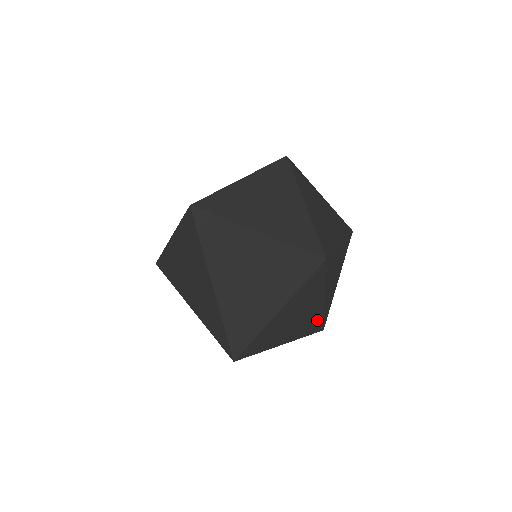
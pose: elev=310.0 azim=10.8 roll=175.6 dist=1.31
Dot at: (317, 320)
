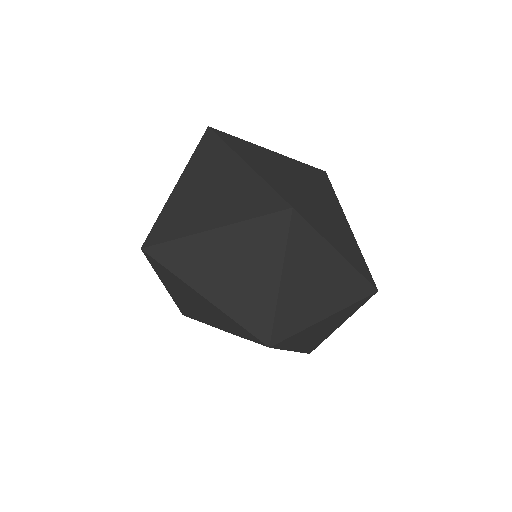
Dot at: (263, 311)
